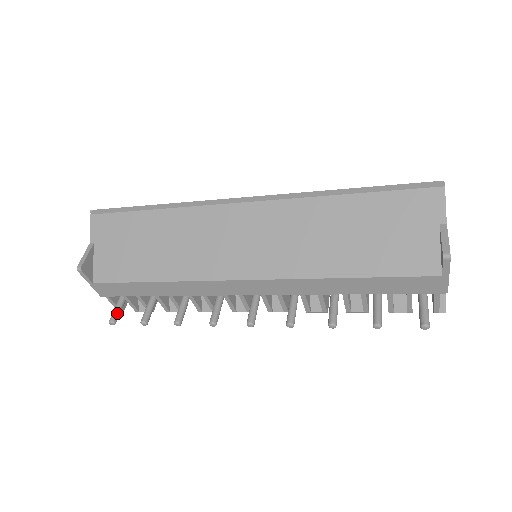
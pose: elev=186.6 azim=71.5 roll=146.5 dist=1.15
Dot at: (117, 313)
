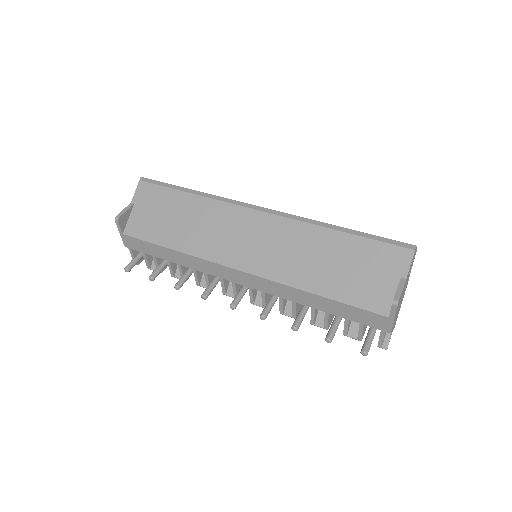
Dot at: (133, 264)
